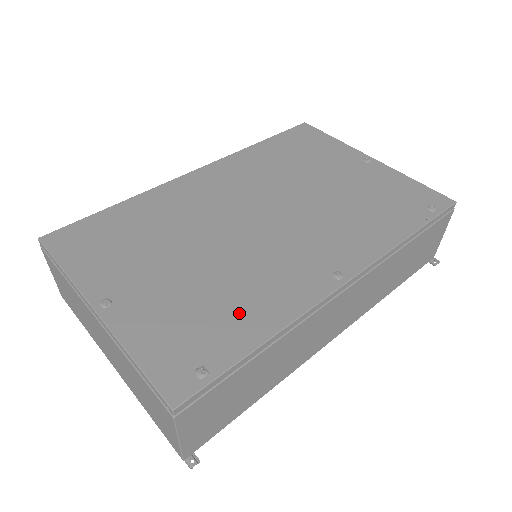
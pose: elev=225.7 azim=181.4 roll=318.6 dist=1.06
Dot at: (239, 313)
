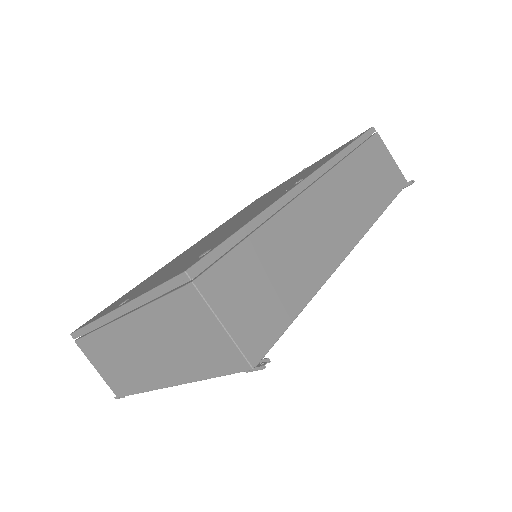
Dot at: (229, 232)
